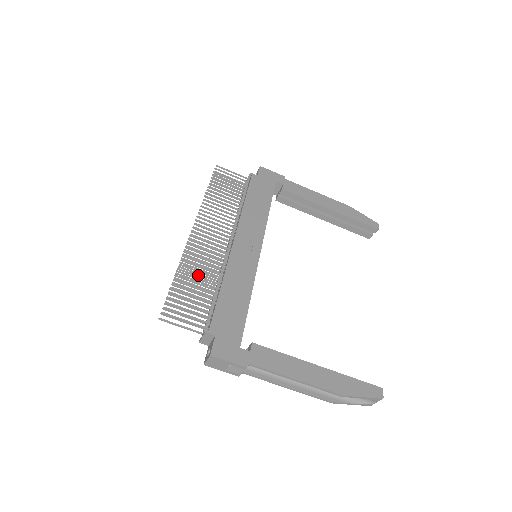
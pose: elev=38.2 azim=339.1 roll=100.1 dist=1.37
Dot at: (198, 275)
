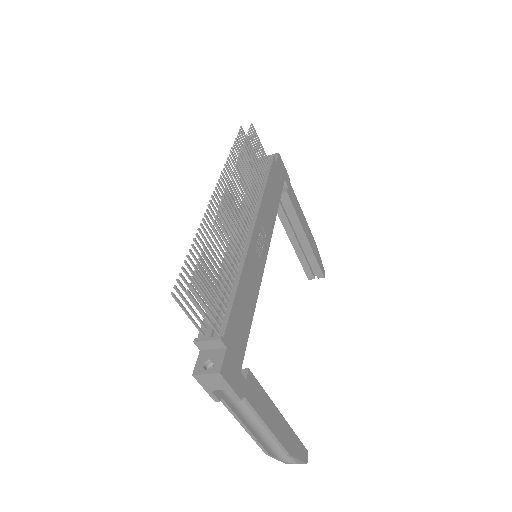
Dot at: occluded
